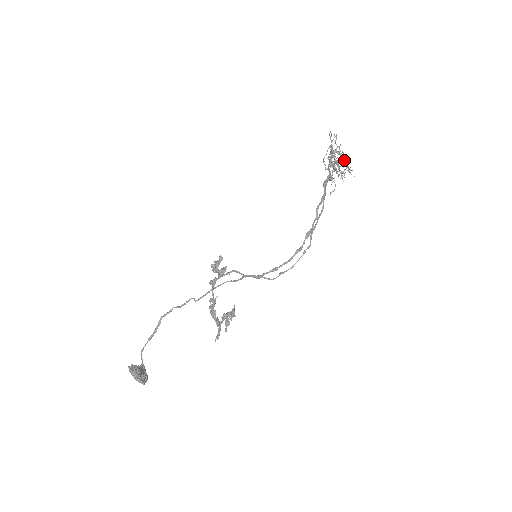
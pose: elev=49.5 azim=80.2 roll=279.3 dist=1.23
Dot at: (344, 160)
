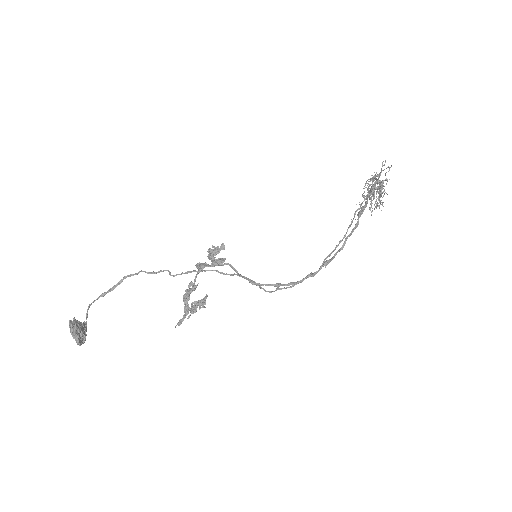
Dot at: occluded
